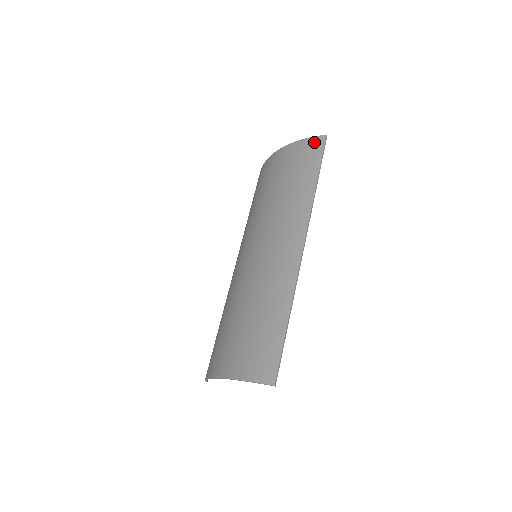
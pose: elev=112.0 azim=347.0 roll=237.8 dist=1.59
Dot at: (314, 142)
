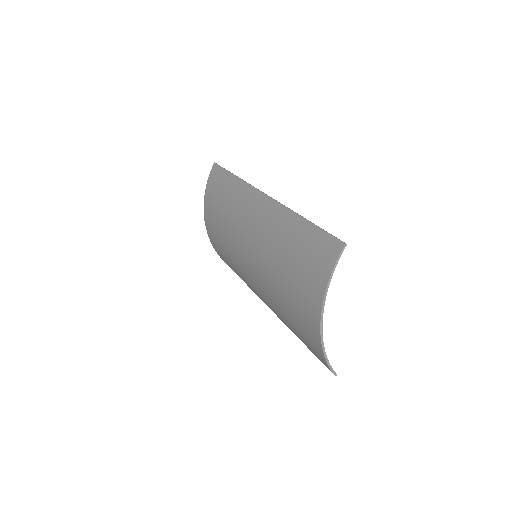
Dot at: (212, 173)
